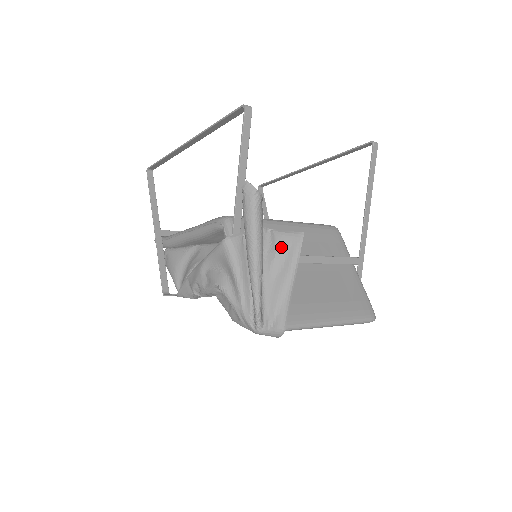
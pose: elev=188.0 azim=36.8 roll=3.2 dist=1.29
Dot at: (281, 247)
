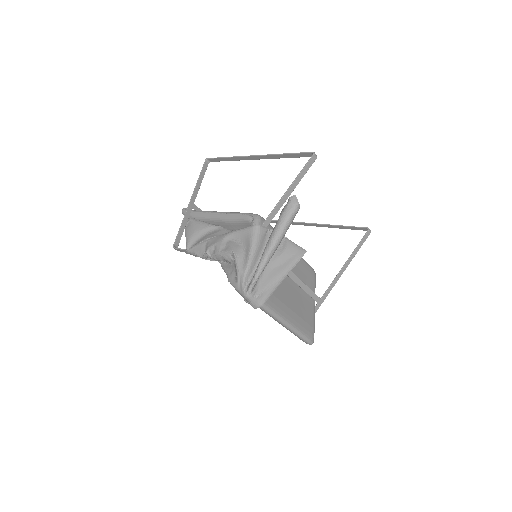
Dot at: (288, 251)
